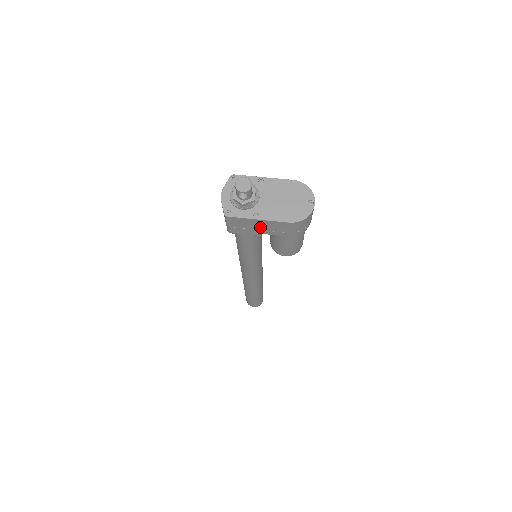
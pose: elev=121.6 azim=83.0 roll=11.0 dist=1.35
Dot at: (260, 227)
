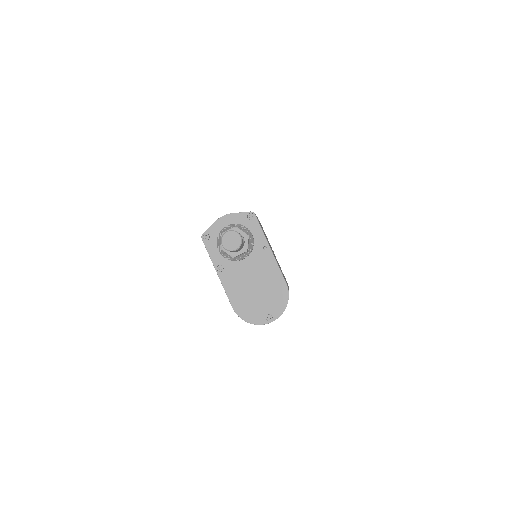
Dot at: occluded
